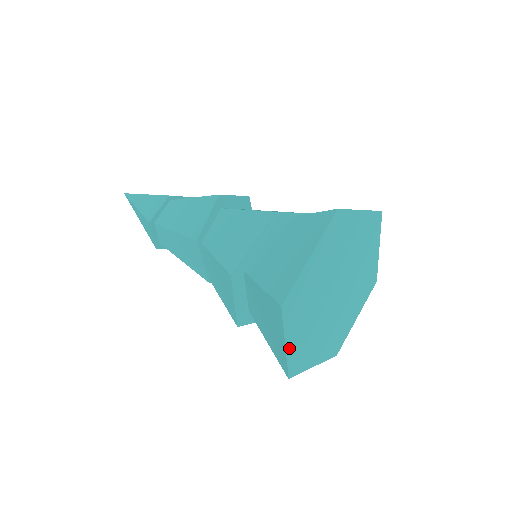
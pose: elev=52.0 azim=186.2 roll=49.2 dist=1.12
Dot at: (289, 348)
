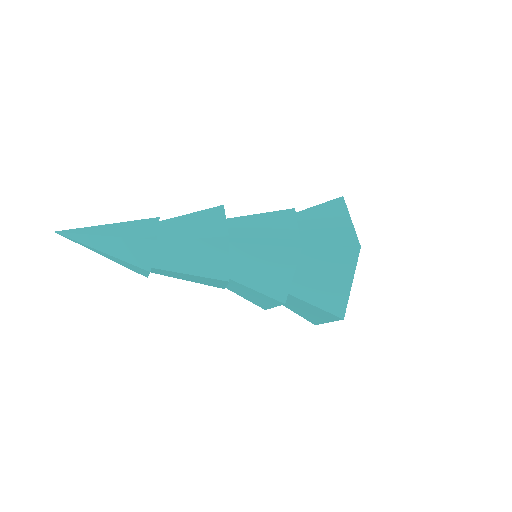
Dot at: occluded
